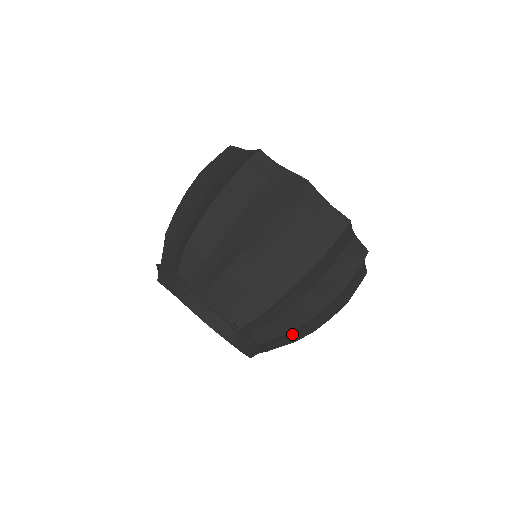
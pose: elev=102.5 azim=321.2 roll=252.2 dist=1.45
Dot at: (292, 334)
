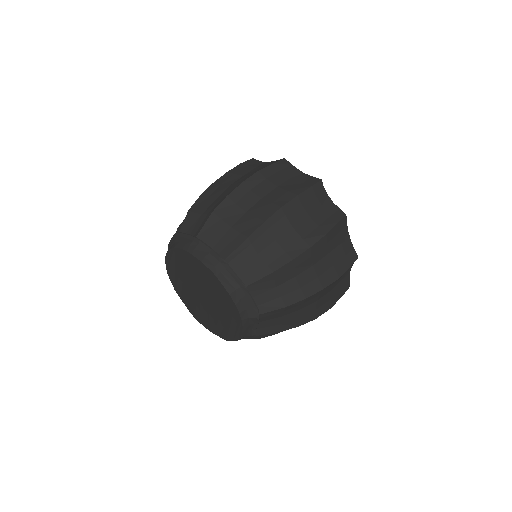
Dot at: (281, 291)
